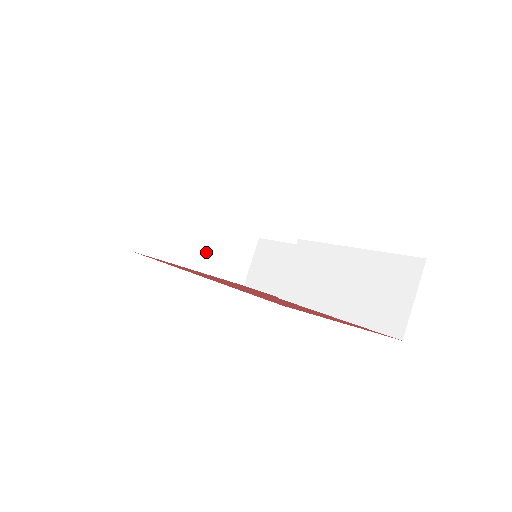
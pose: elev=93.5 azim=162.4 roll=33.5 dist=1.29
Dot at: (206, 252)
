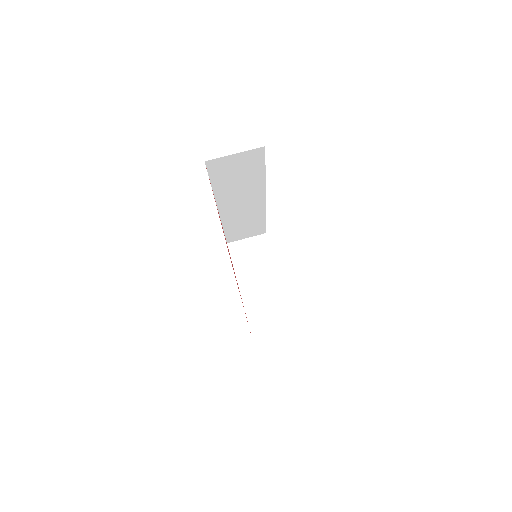
Dot at: (256, 291)
